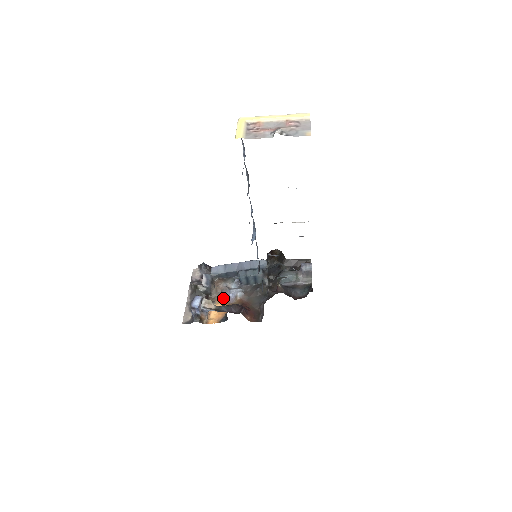
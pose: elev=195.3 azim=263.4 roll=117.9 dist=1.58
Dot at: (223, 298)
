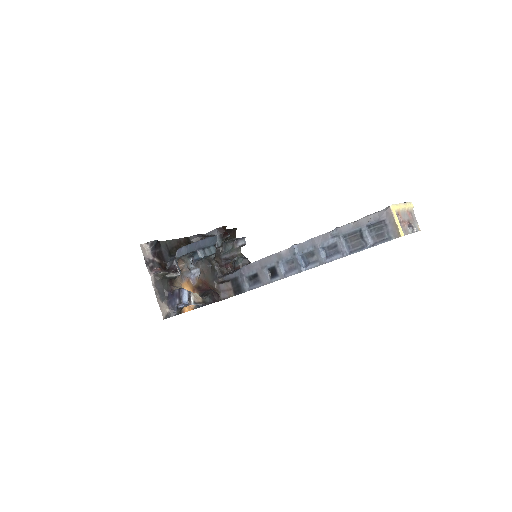
Dot at: (186, 281)
